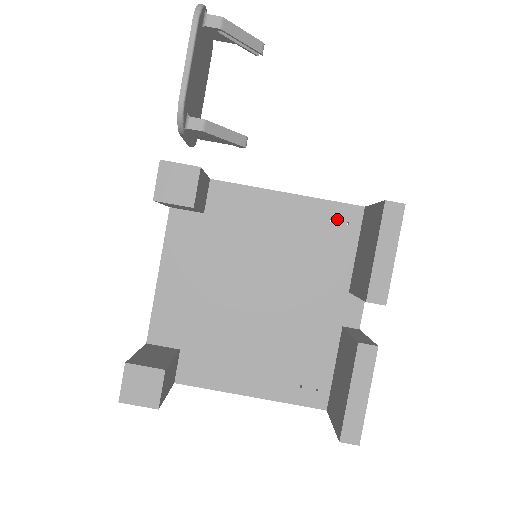
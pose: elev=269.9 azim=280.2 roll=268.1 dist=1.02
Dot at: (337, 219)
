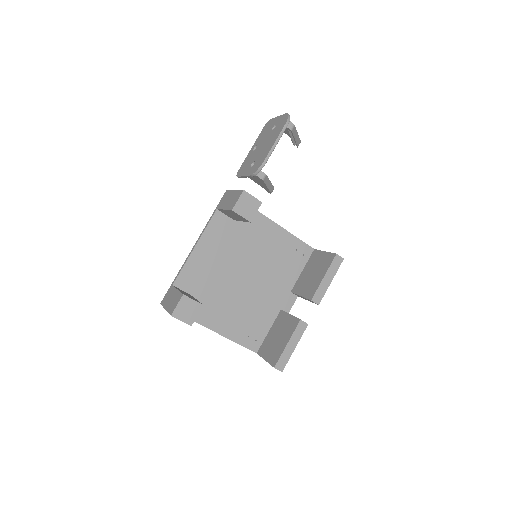
Dot at: (299, 250)
